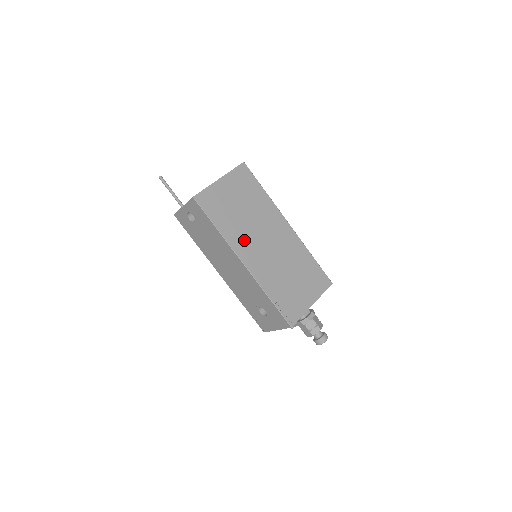
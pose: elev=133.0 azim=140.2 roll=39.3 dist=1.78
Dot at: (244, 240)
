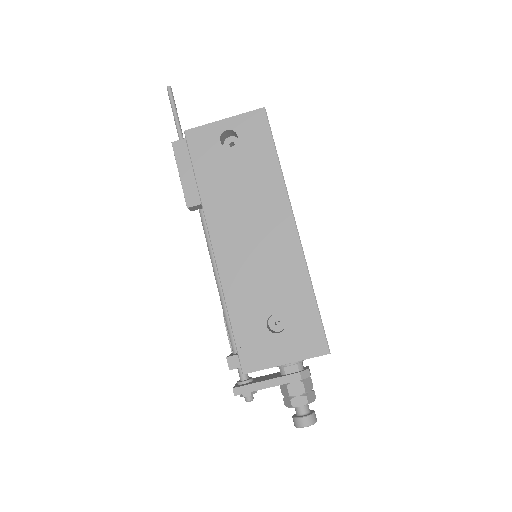
Dot at: occluded
